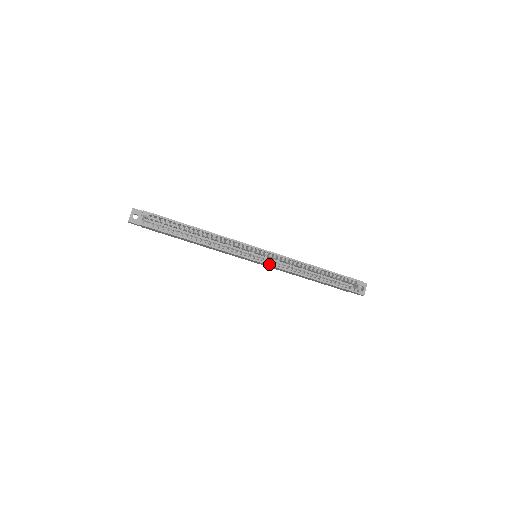
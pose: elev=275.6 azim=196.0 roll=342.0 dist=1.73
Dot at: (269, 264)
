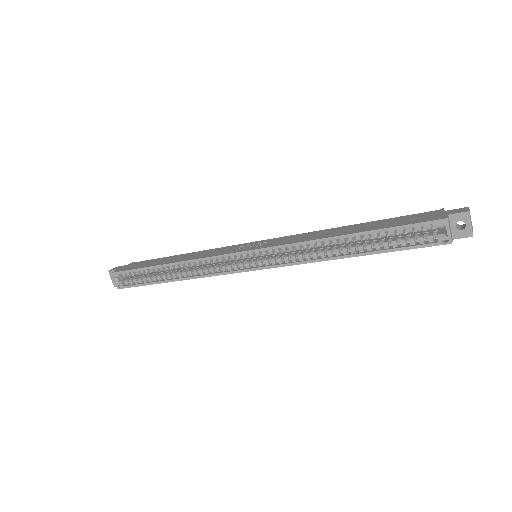
Dot at: (267, 267)
